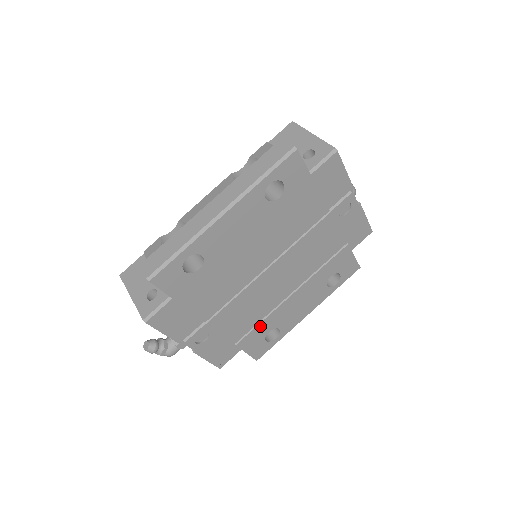
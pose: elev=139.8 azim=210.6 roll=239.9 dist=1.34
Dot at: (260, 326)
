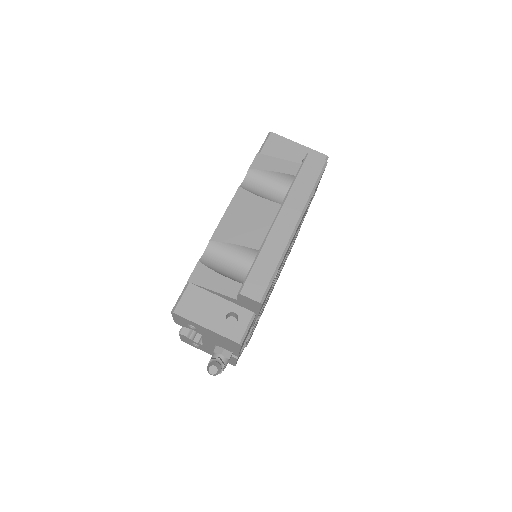
Dot at: (260, 315)
